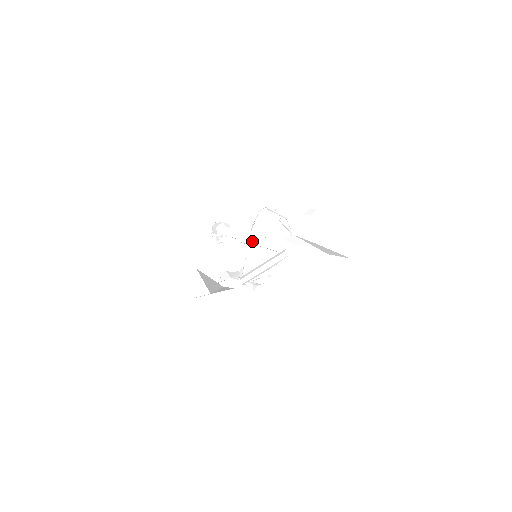
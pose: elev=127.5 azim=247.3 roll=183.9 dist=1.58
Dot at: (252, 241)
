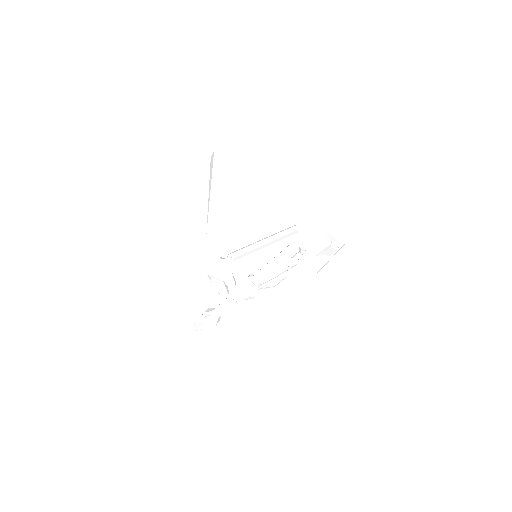
Dot at: (252, 275)
